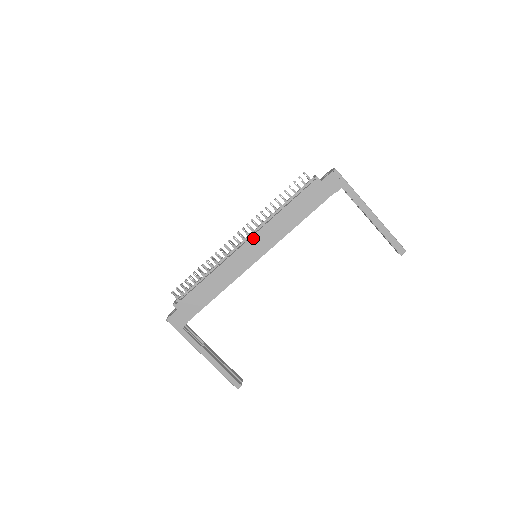
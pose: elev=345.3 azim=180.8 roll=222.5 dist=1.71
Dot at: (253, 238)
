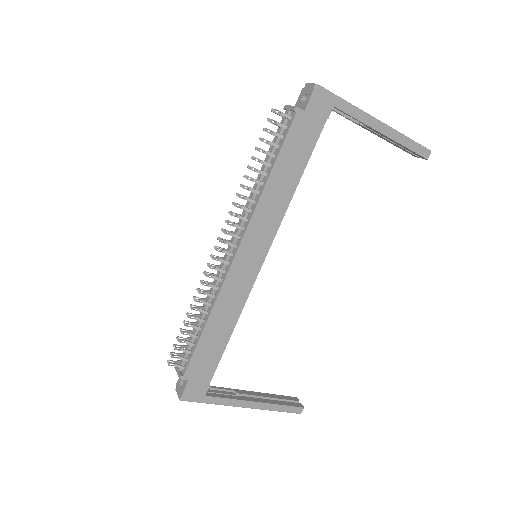
Dot at: (246, 237)
